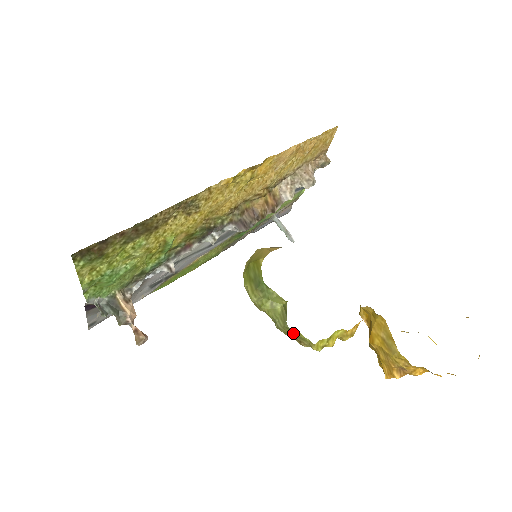
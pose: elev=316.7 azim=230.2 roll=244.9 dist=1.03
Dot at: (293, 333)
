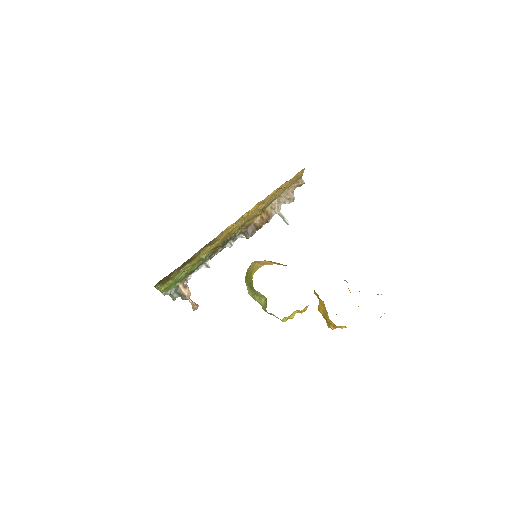
Dot at: (270, 314)
